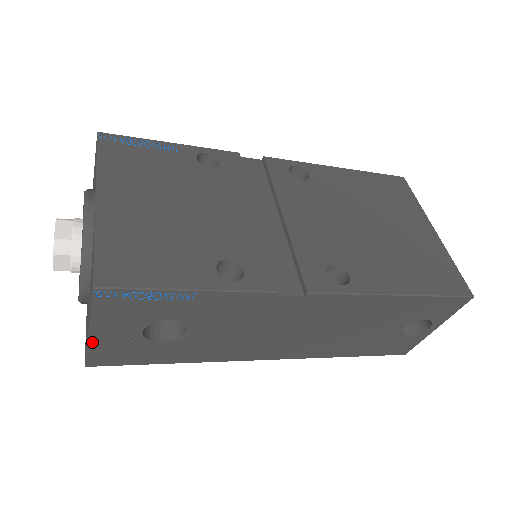
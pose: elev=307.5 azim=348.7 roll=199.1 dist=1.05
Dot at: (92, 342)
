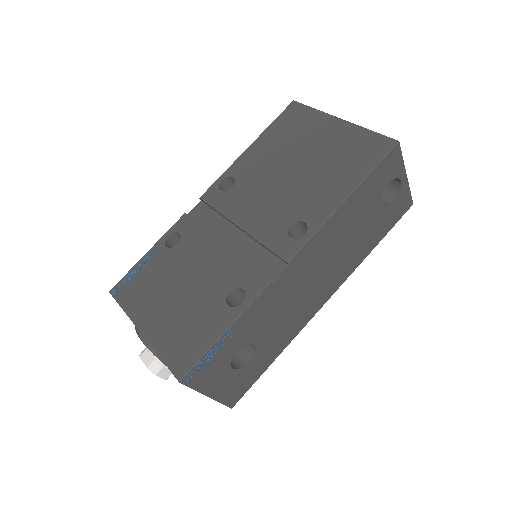
Dot at: (217, 398)
